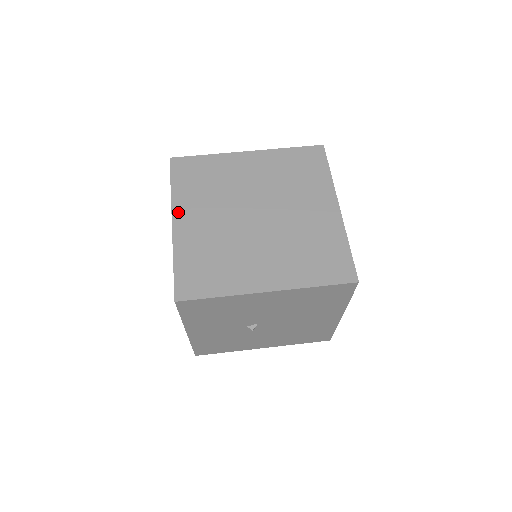
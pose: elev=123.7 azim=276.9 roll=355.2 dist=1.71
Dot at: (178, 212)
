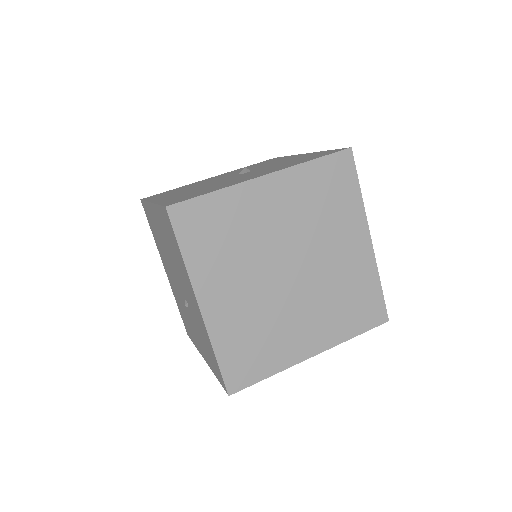
Dot at: (202, 290)
